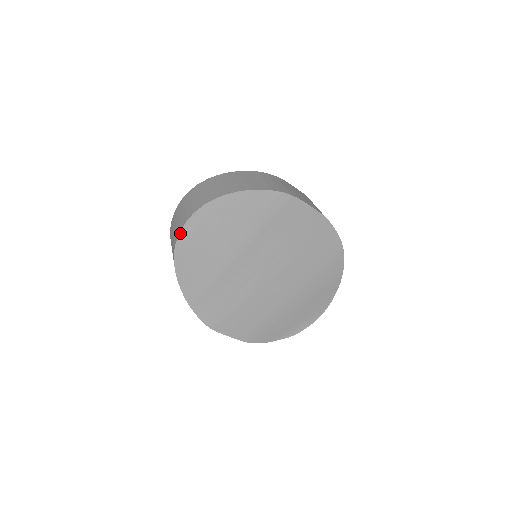
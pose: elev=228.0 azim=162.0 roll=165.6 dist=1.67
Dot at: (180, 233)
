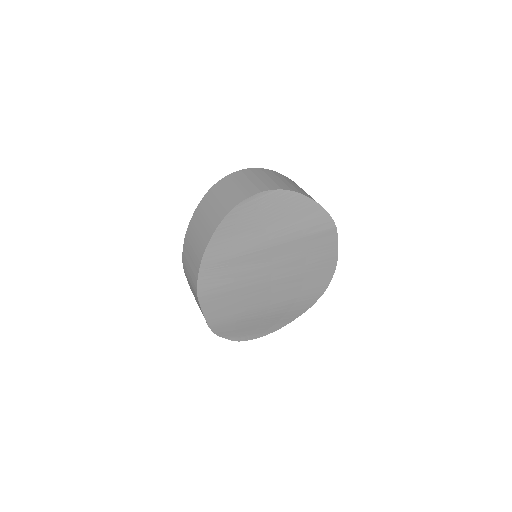
Dot at: (249, 198)
